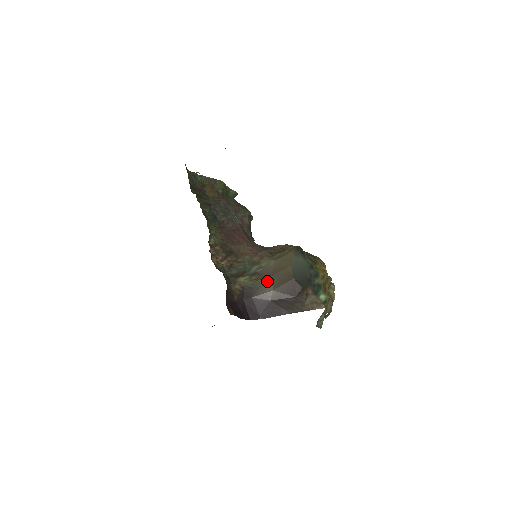
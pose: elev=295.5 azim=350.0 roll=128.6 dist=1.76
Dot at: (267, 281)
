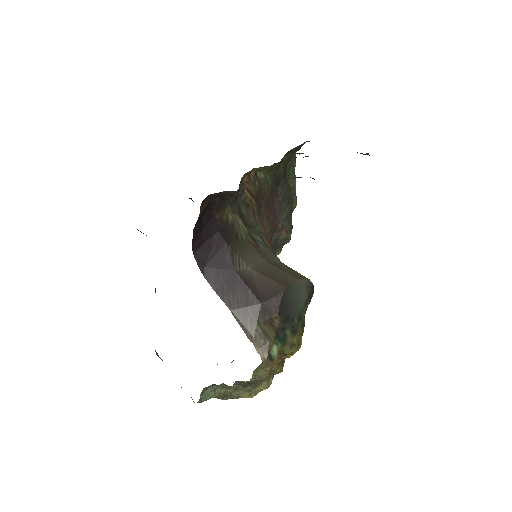
Dot at: (257, 257)
